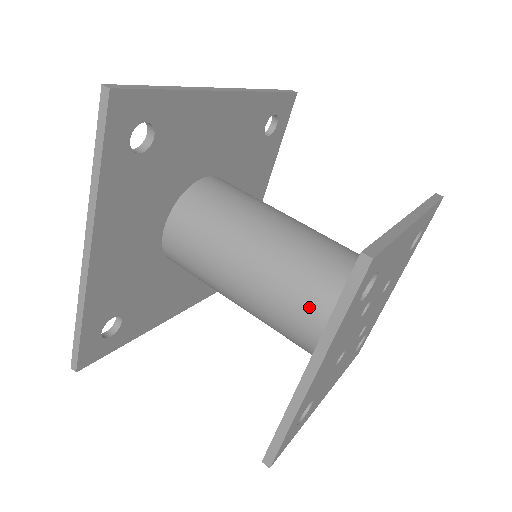
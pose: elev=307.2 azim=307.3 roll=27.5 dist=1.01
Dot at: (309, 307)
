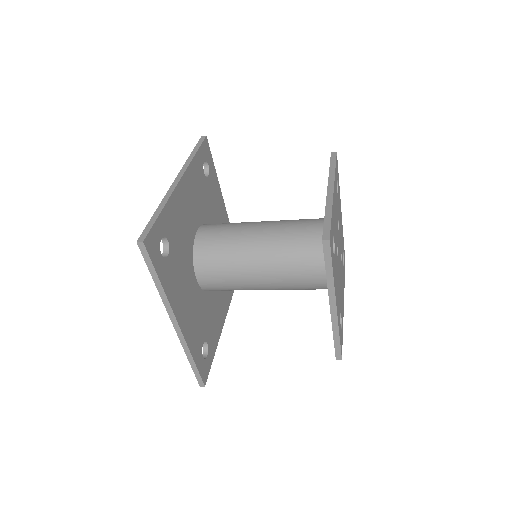
Dot at: (309, 221)
